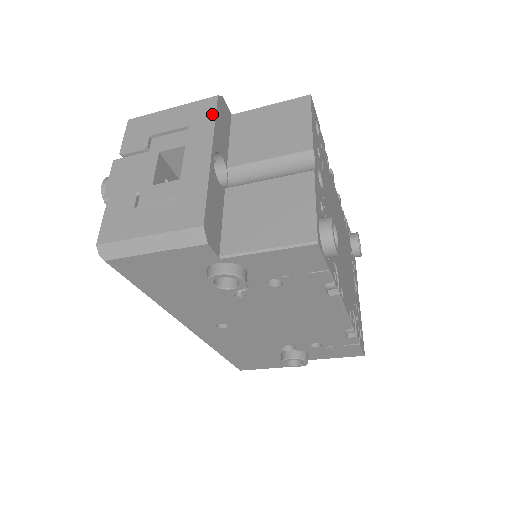
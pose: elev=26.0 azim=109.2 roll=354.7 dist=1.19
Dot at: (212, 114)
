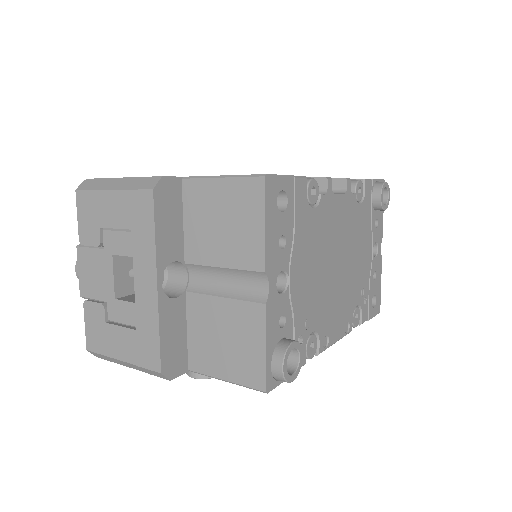
Dot at: (151, 221)
